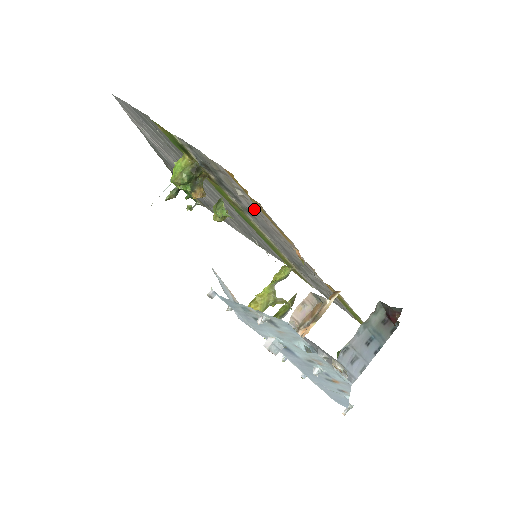
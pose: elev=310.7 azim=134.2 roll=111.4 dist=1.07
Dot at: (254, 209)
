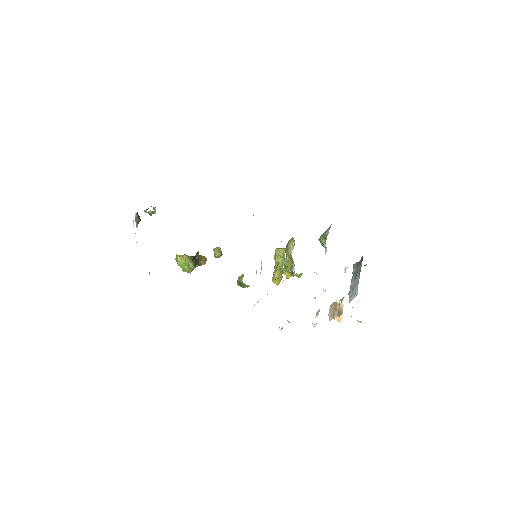
Dot at: occluded
